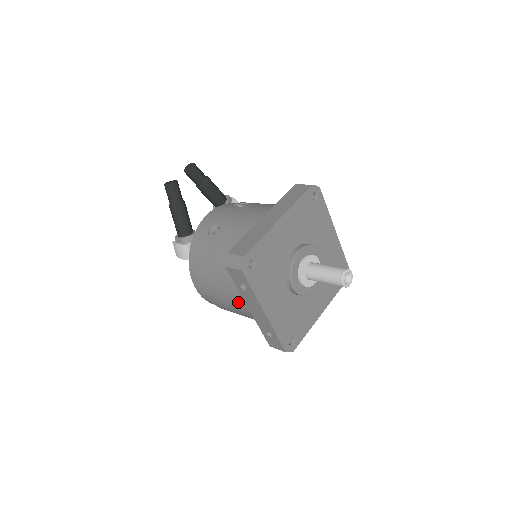
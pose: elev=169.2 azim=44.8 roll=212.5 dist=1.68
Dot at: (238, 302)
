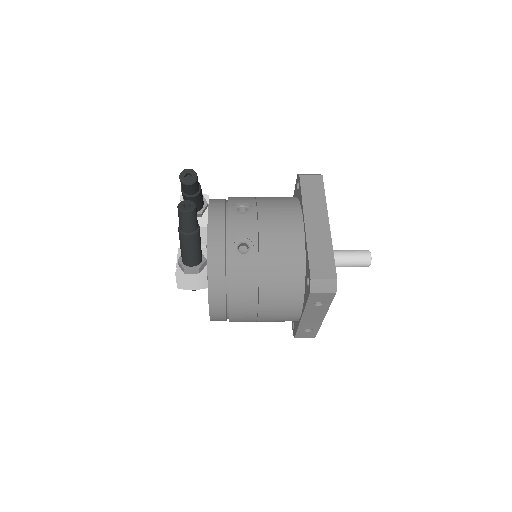
Dot at: (286, 315)
